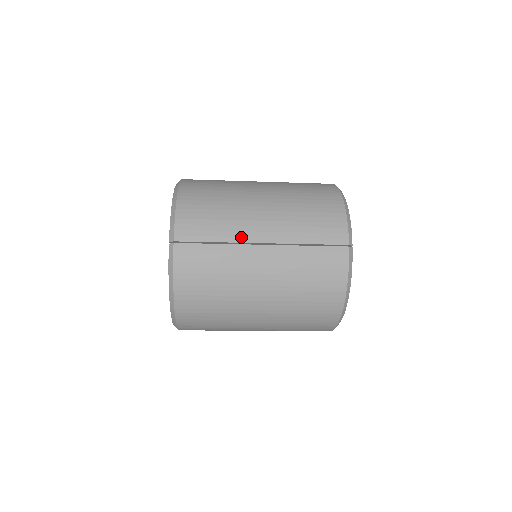
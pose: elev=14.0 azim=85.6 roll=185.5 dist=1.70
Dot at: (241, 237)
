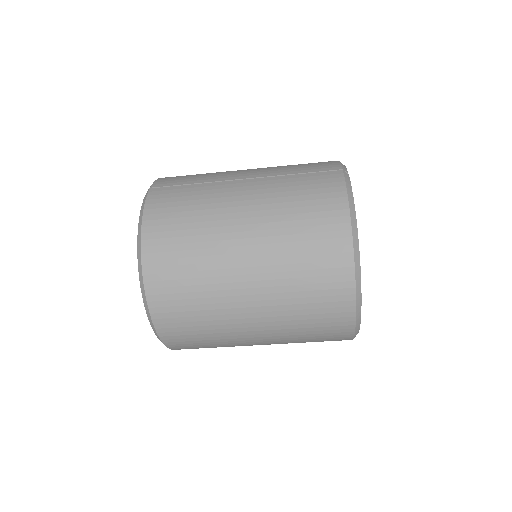
Dot at: (221, 178)
